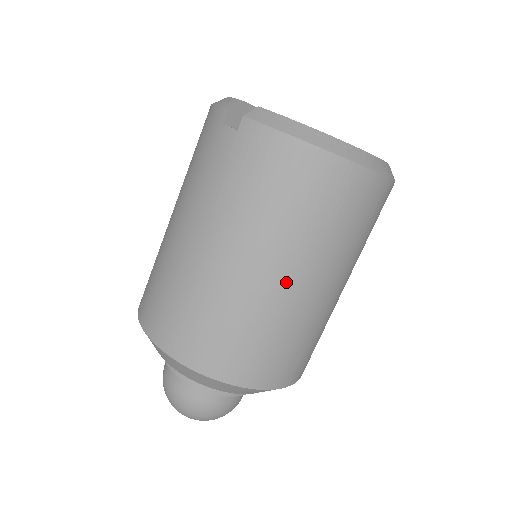
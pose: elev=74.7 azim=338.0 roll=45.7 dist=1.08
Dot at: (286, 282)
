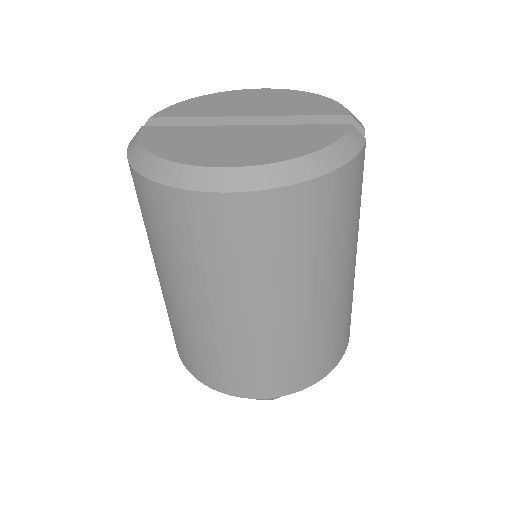
Dot at: (183, 302)
